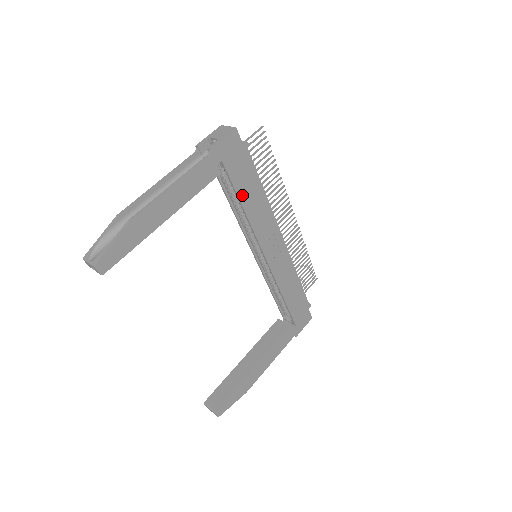
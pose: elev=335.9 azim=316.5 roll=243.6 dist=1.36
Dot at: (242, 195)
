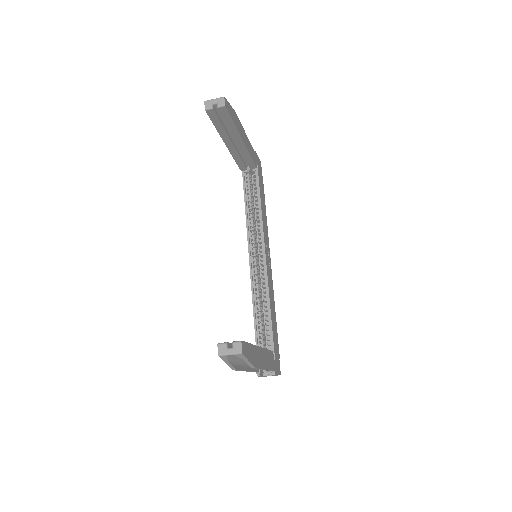
Dot at: (261, 196)
